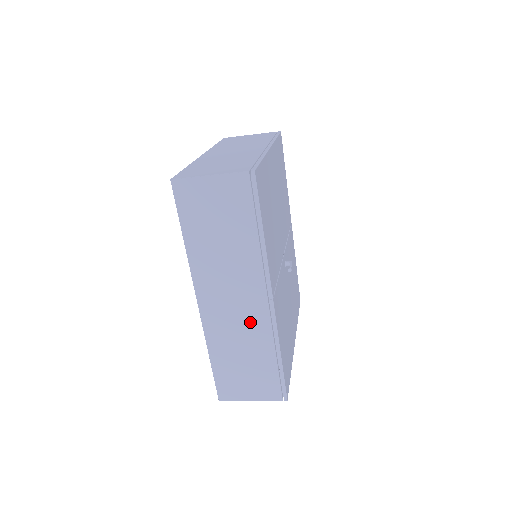
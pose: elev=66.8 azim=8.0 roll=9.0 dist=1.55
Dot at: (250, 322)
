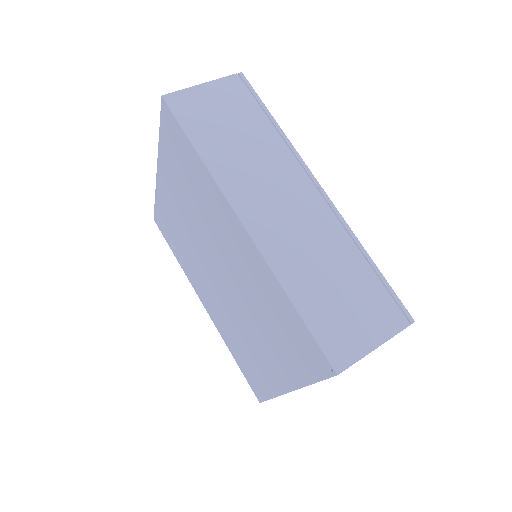
Dot at: (314, 225)
